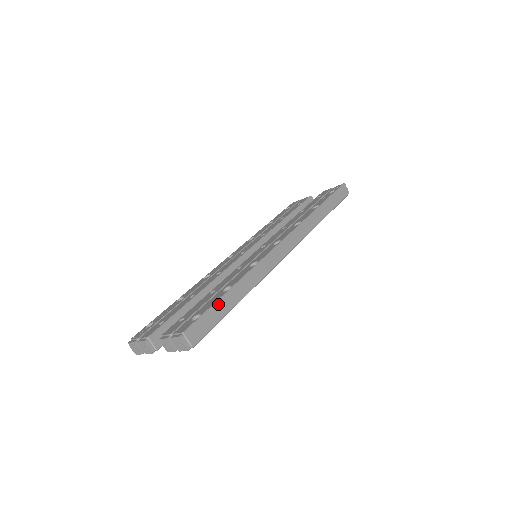
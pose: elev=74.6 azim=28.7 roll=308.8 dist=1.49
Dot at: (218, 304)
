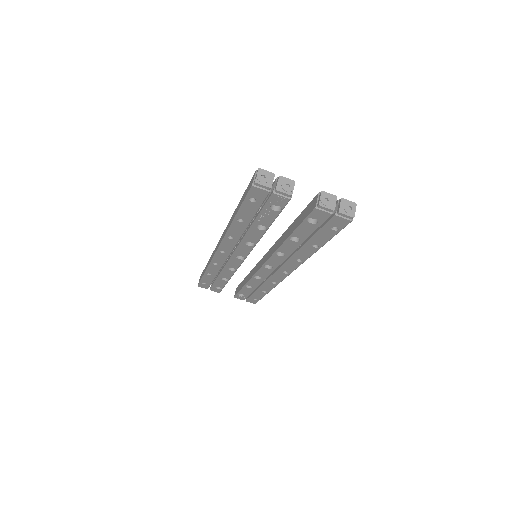
Dot at: occluded
